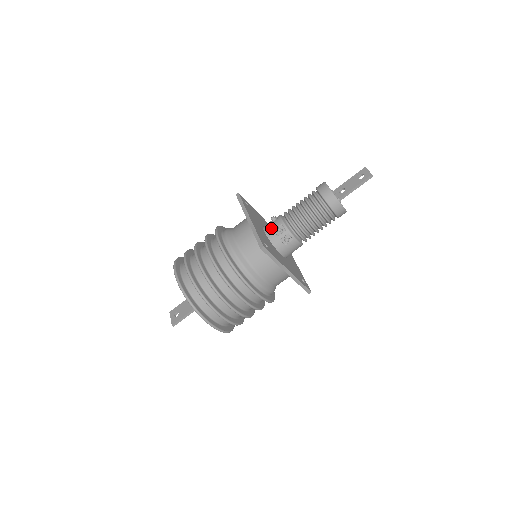
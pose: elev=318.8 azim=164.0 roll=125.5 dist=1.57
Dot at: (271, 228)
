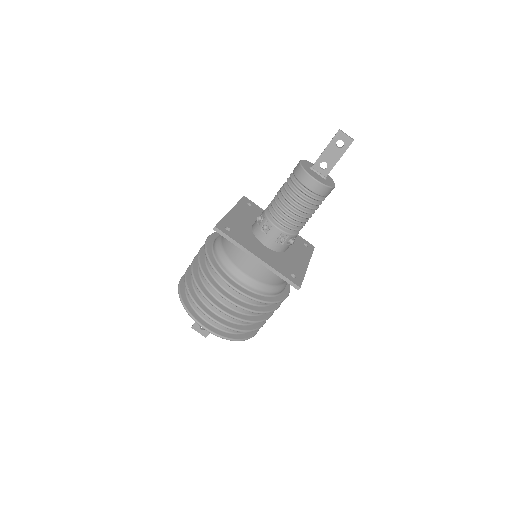
Dot at: (271, 241)
